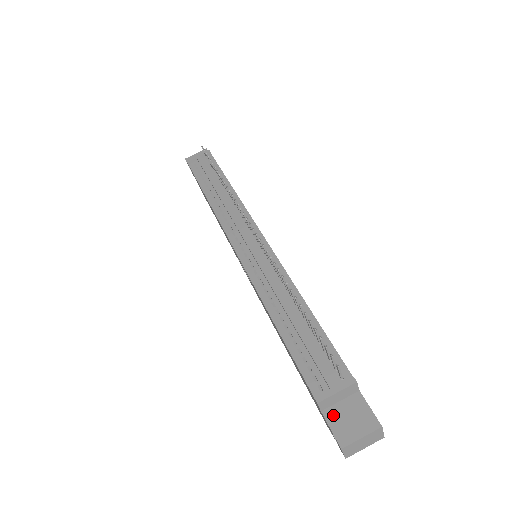
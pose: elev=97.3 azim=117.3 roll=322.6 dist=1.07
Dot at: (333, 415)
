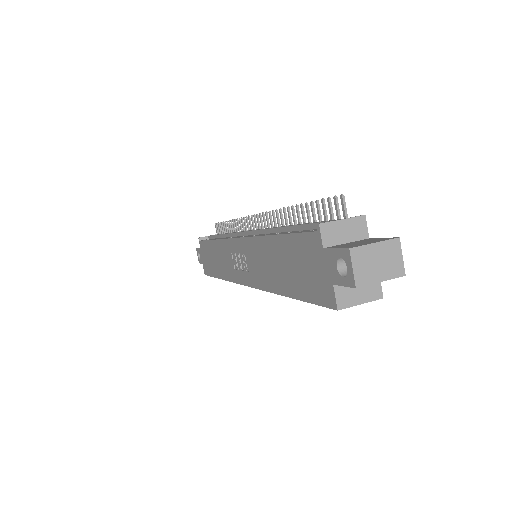
Dot at: (338, 246)
